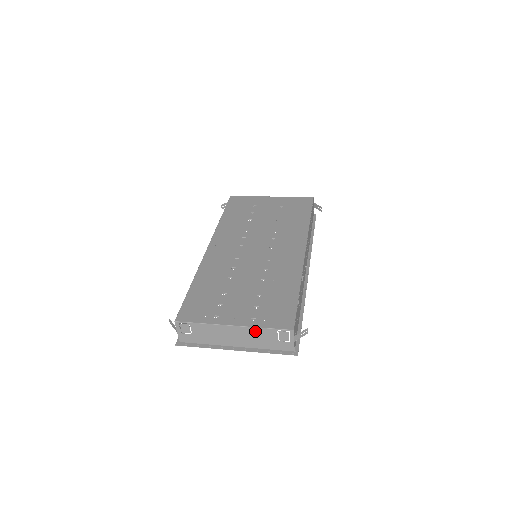
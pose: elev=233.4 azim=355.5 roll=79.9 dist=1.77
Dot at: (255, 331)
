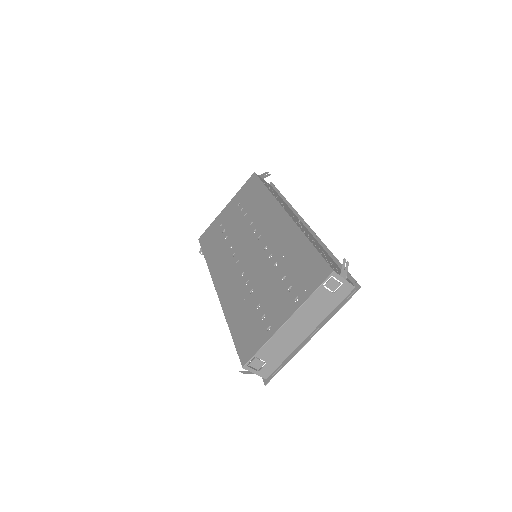
Dot at: (307, 306)
